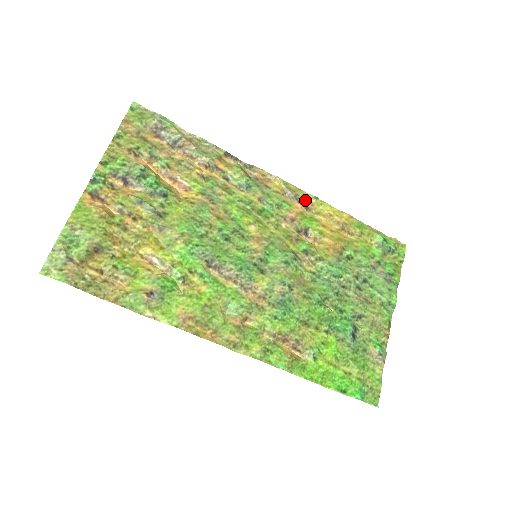
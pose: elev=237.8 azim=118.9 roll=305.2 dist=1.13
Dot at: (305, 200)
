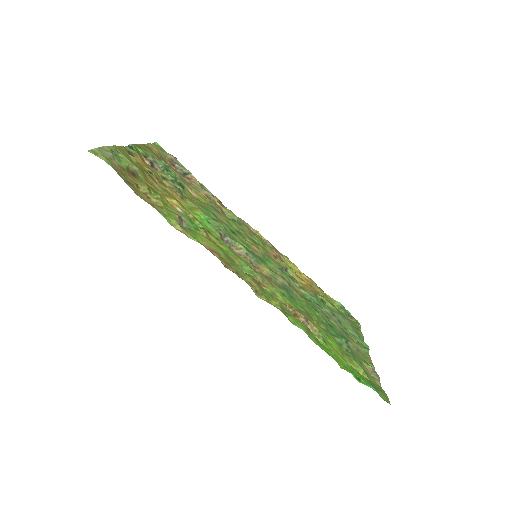
Dot at: (280, 254)
